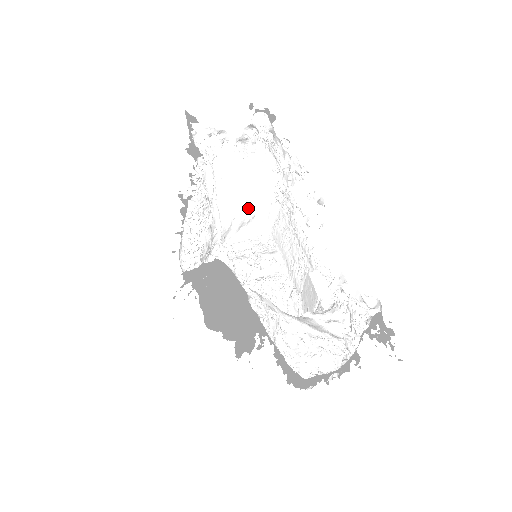
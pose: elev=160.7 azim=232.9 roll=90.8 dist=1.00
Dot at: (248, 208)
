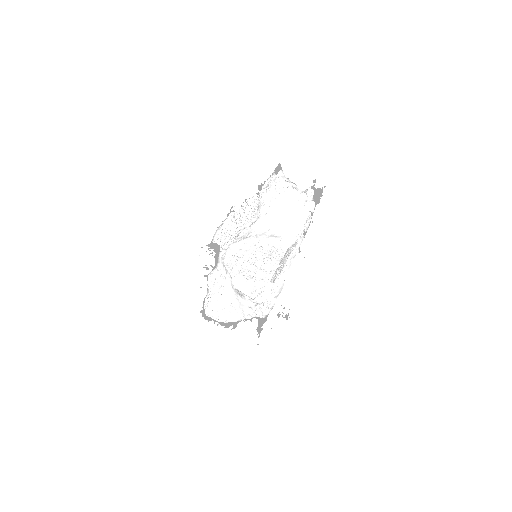
Dot at: (281, 230)
